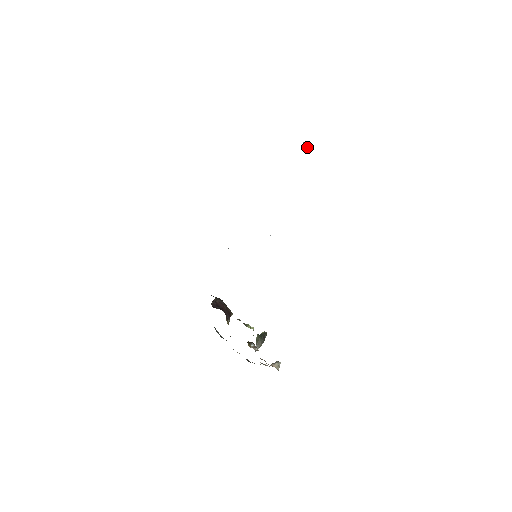
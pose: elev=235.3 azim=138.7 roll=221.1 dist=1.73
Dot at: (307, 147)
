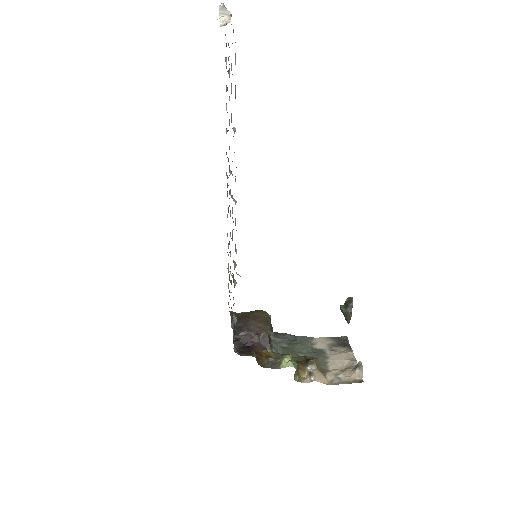
Dot at: (223, 23)
